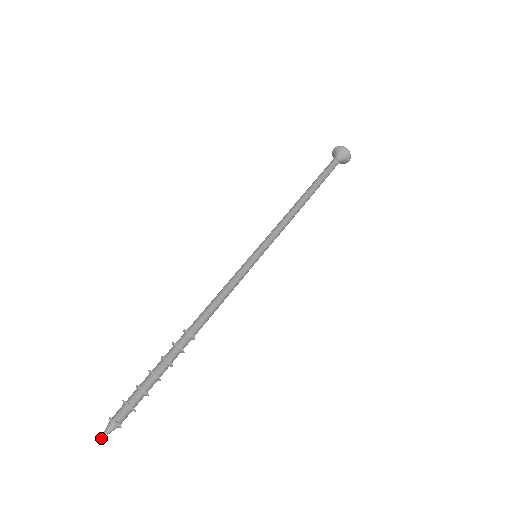
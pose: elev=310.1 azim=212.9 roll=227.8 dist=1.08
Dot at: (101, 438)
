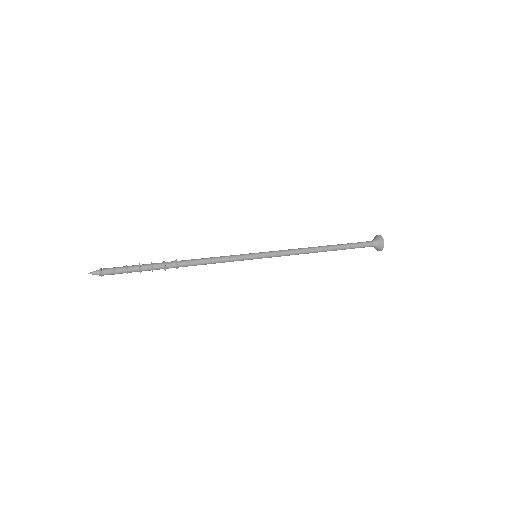
Dot at: (89, 273)
